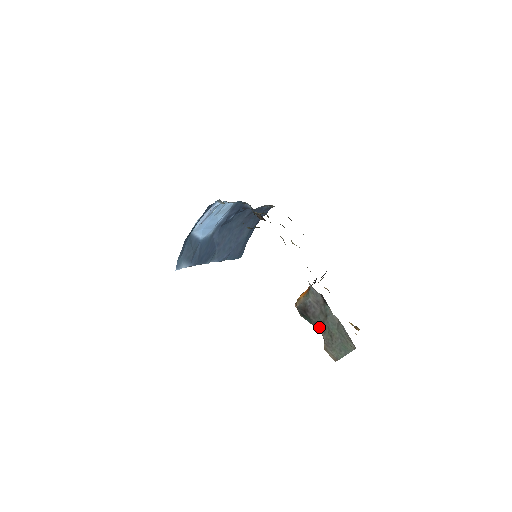
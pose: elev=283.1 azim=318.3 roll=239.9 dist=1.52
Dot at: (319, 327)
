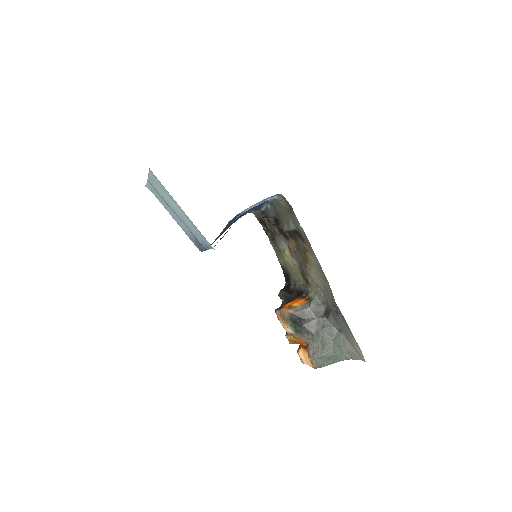
Dot at: (310, 336)
